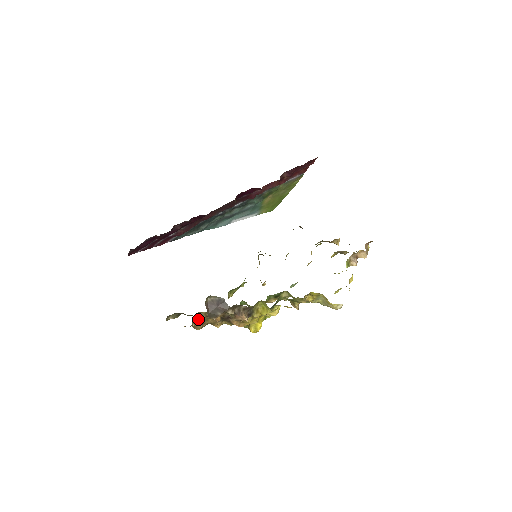
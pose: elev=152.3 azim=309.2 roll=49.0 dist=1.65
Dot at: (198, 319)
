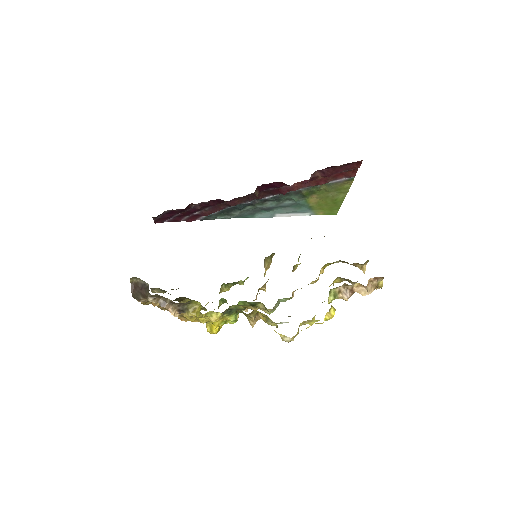
Dot at: occluded
